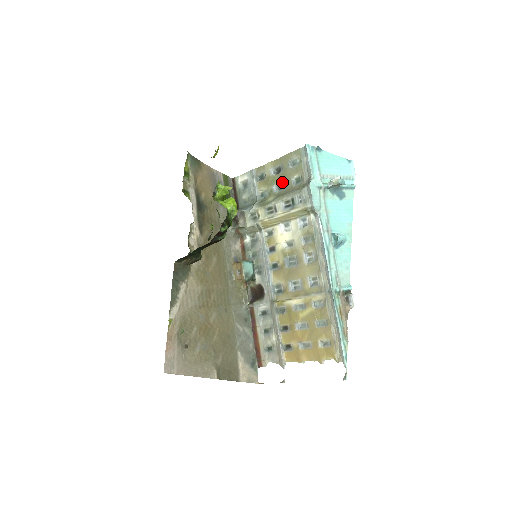
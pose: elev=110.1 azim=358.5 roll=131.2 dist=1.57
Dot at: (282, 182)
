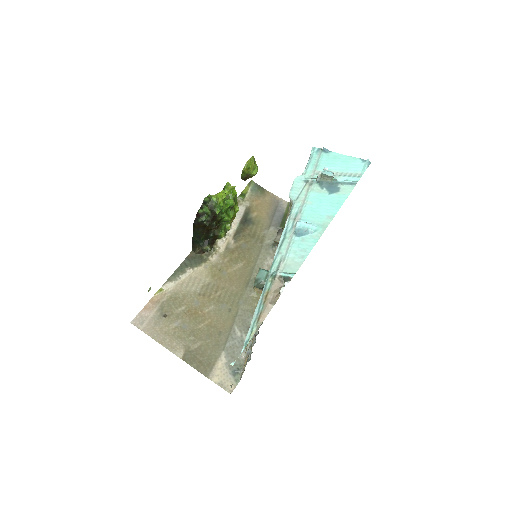
Dot at: occluded
